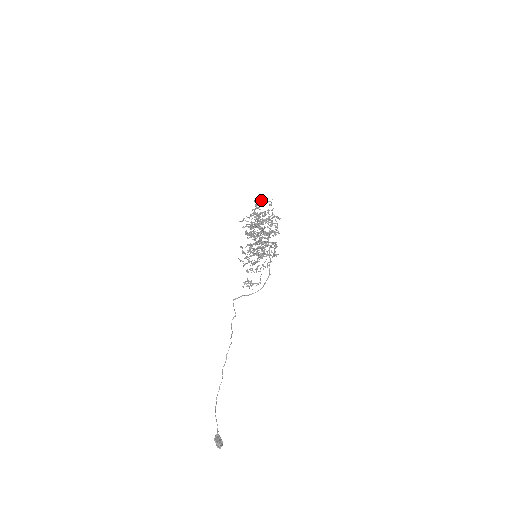
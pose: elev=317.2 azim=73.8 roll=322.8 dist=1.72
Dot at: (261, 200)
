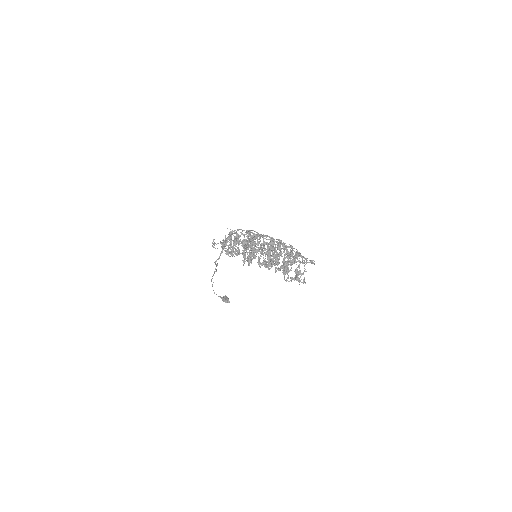
Dot at: occluded
